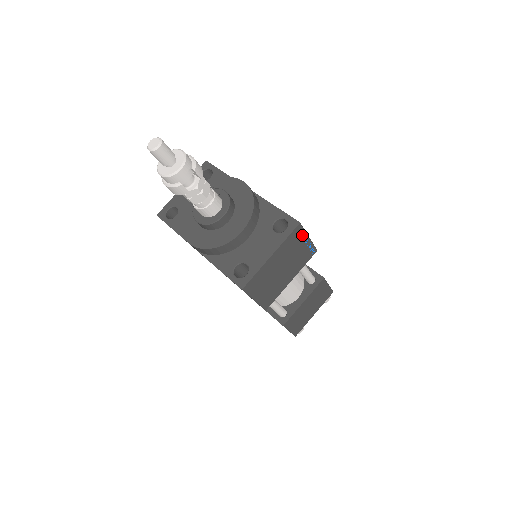
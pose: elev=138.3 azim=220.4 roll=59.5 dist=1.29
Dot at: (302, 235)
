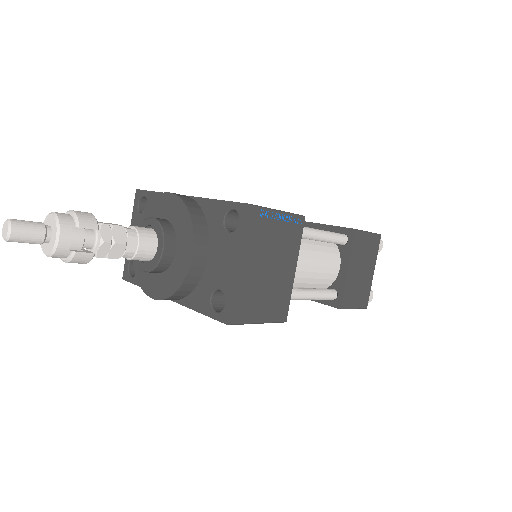
Dot at: (266, 215)
